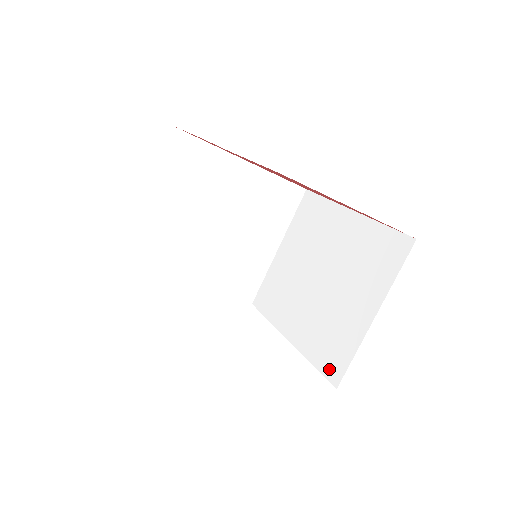
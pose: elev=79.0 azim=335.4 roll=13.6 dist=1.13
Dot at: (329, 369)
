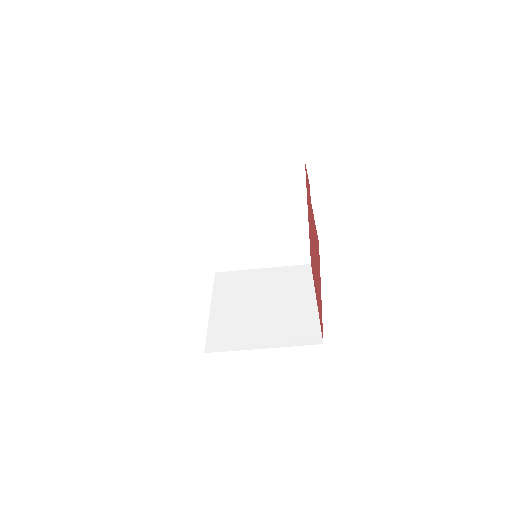
Dot at: (212, 342)
